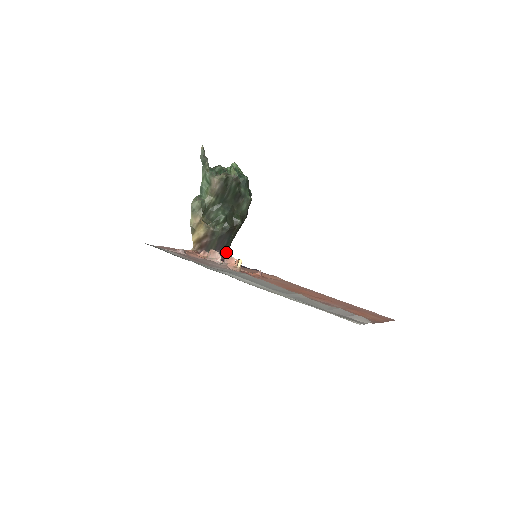
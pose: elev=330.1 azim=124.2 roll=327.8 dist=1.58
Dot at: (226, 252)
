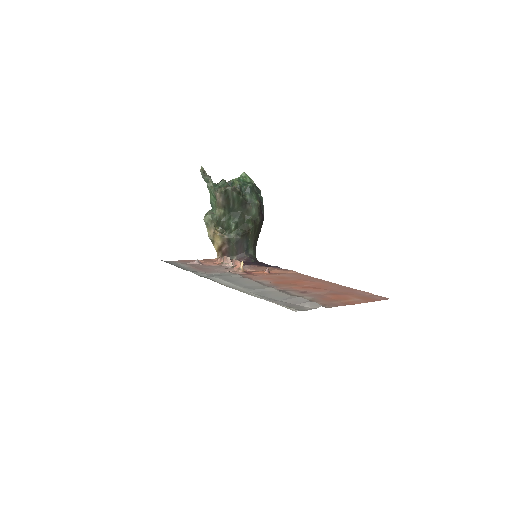
Dot at: (250, 254)
